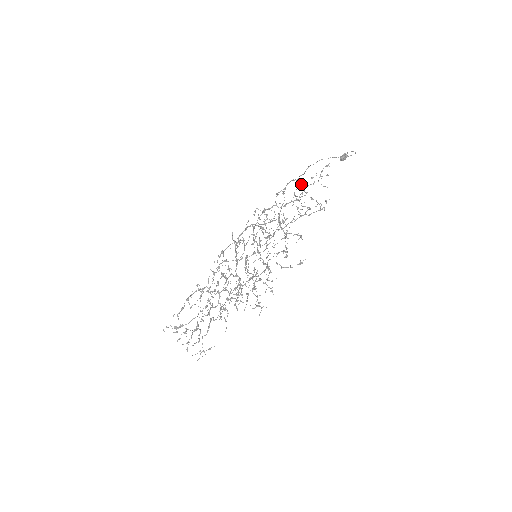
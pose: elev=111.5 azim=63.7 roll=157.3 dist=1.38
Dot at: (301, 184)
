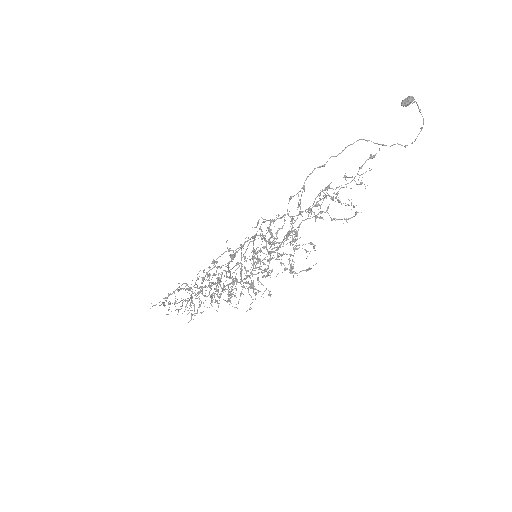
Dot at: (327, 189)
